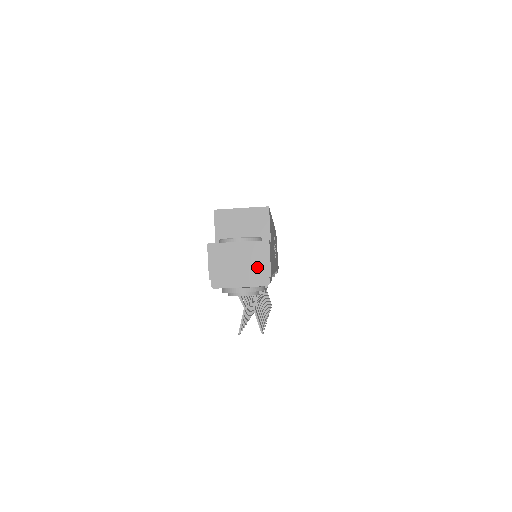
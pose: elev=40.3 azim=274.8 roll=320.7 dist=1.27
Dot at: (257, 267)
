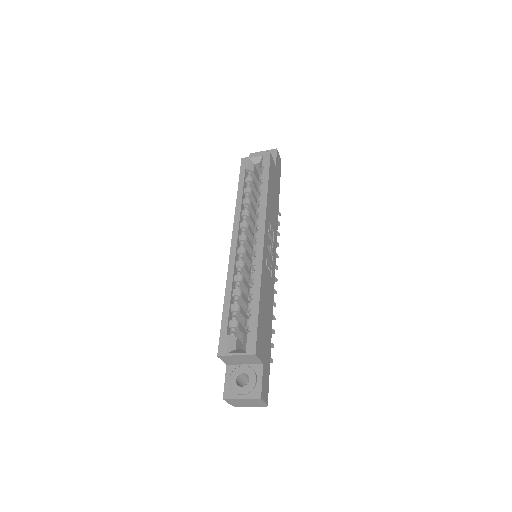
Dot at: (258, 403)
